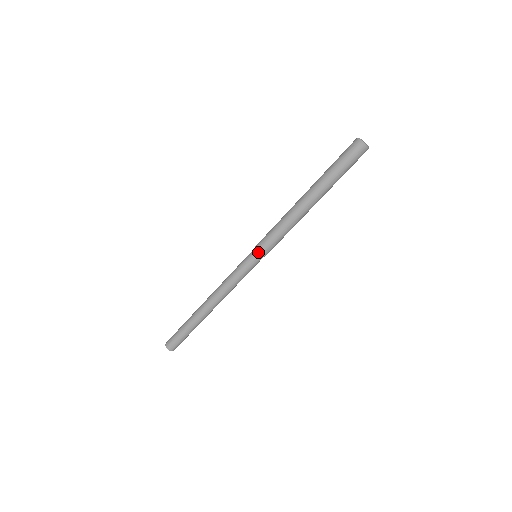
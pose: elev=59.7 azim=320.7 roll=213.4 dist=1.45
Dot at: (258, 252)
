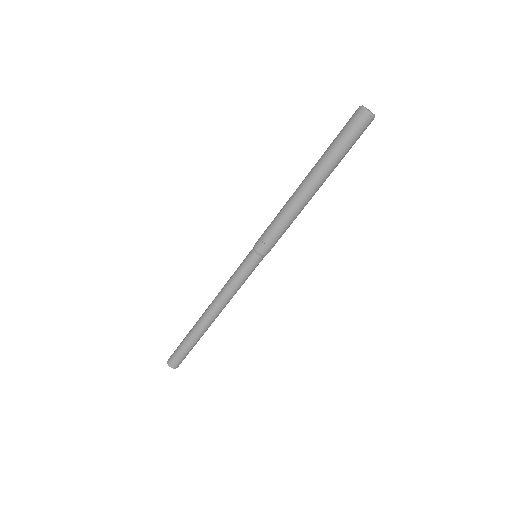
Dot at: (257, 251)
